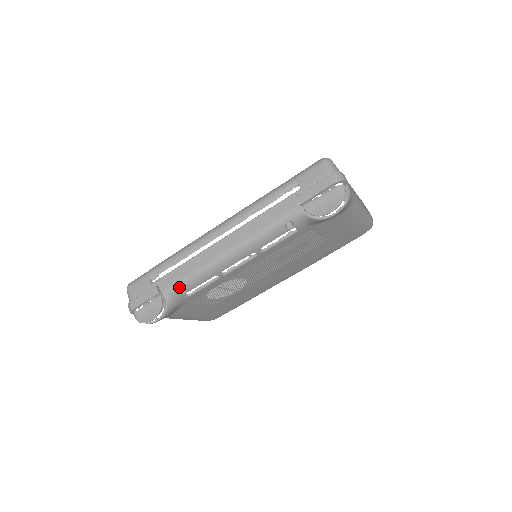
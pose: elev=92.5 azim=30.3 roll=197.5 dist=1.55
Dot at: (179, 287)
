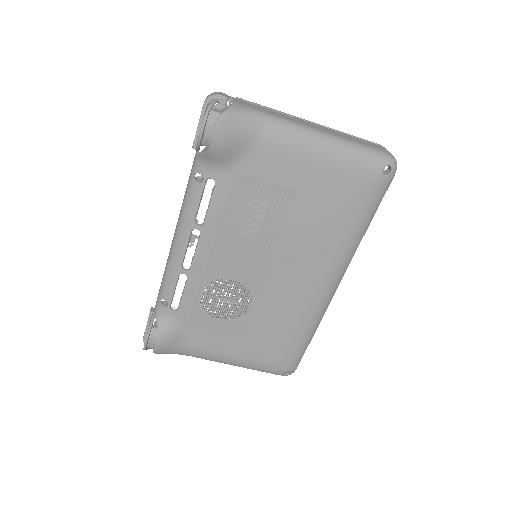
Dot at: (160, 299)
